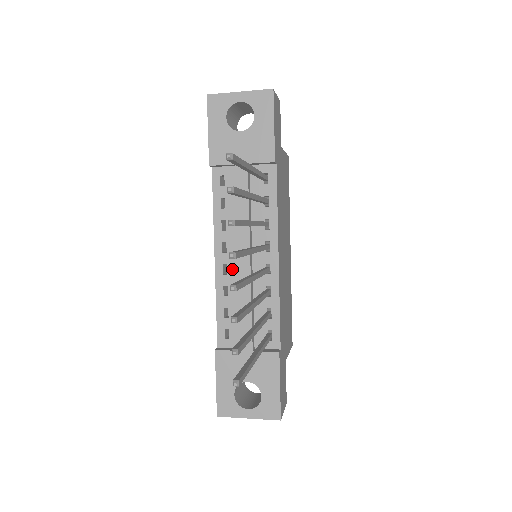
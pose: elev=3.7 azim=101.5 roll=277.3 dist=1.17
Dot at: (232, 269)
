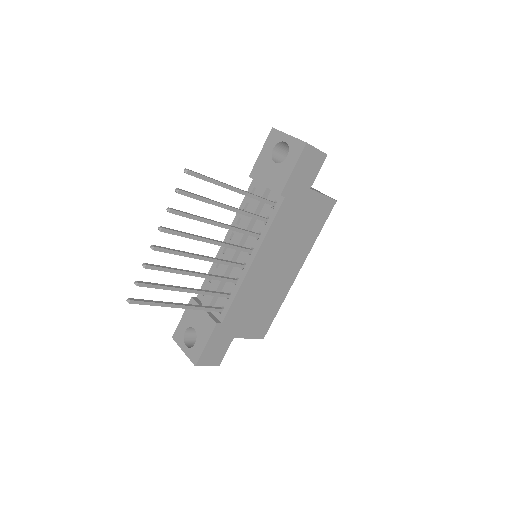
Dot at: occluded
